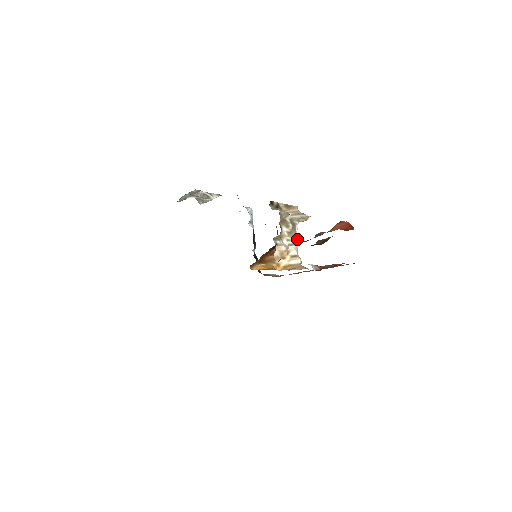
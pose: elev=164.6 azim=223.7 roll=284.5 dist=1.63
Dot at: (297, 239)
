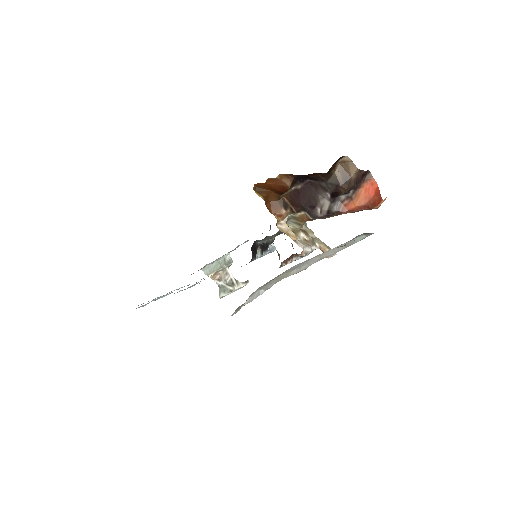
Dot at: (311, 249)
